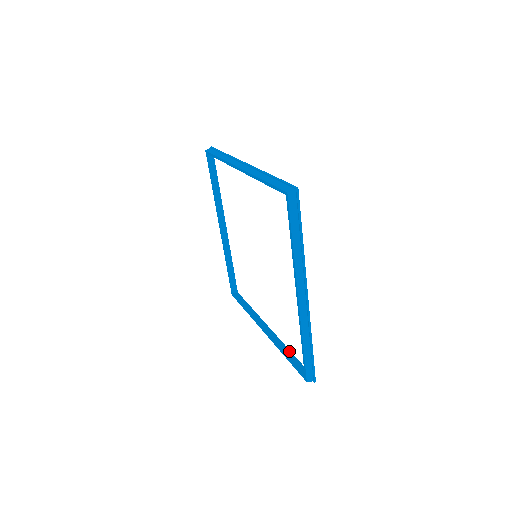
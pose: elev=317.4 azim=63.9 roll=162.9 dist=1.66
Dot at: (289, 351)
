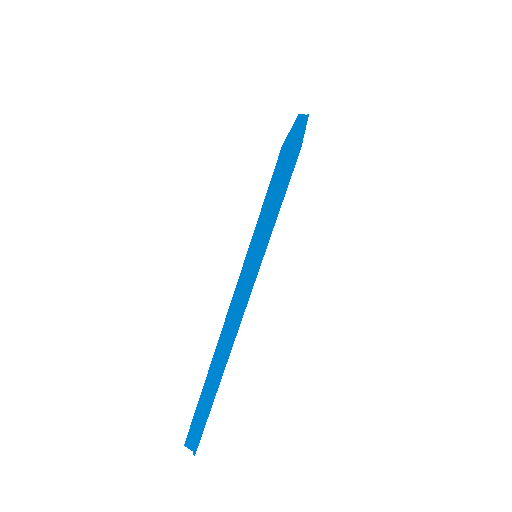
Dot at: occluded
